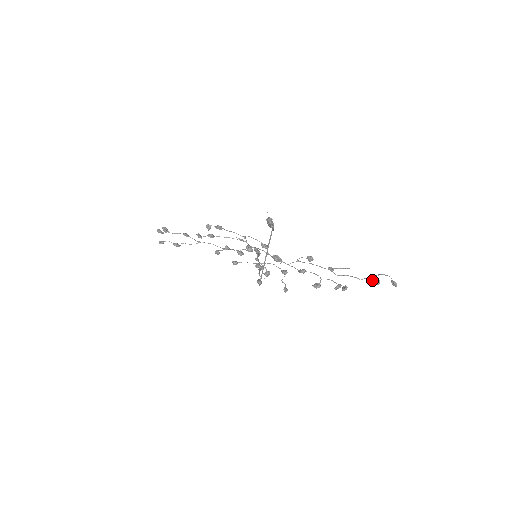
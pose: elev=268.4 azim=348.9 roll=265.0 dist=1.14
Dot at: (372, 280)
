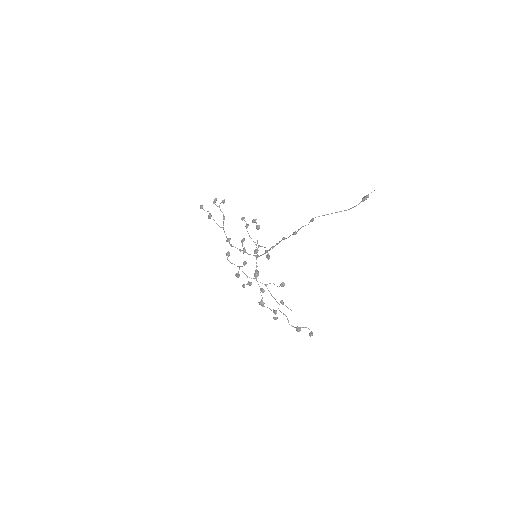
Dot at: (297, 326)
